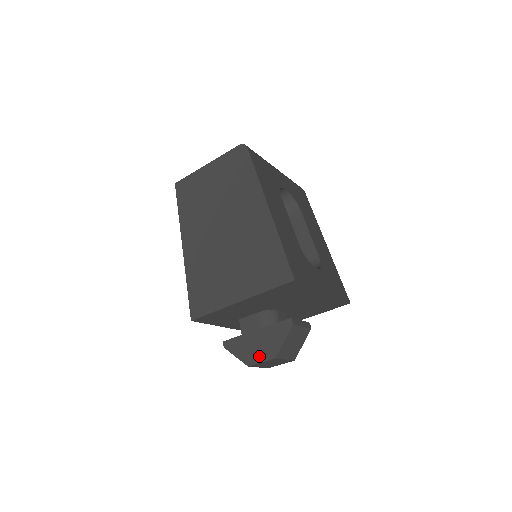
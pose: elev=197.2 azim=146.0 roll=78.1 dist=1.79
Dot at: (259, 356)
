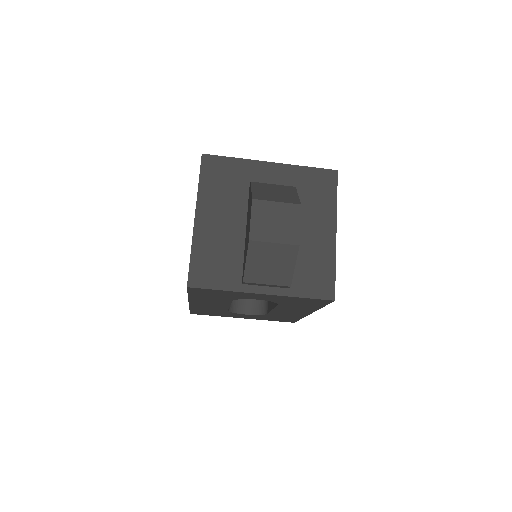
Dot at: (249, 224)
